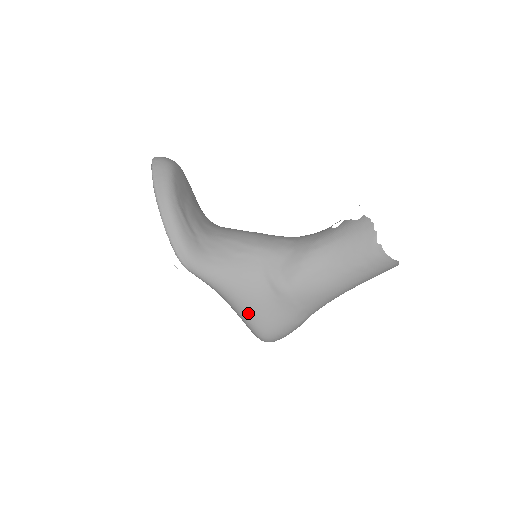
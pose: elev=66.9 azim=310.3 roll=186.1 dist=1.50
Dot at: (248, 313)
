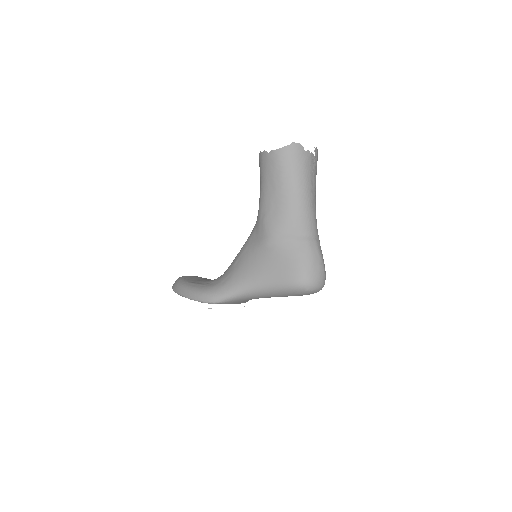
Dot at: (272, 282)
